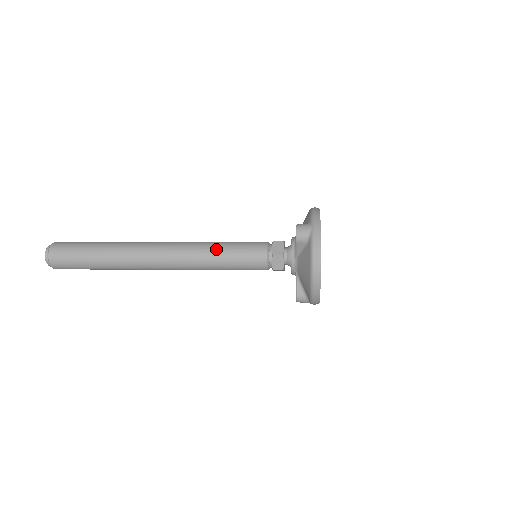
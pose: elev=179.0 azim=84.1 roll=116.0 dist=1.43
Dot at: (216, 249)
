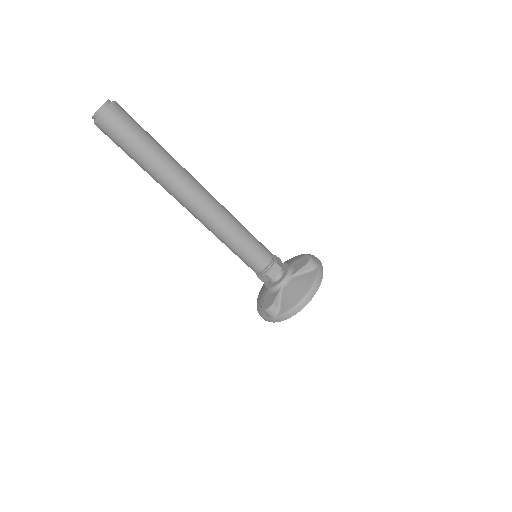
Dot at: (243, 227)
